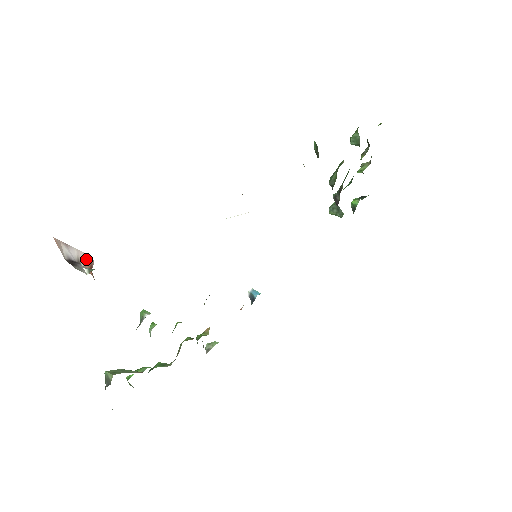
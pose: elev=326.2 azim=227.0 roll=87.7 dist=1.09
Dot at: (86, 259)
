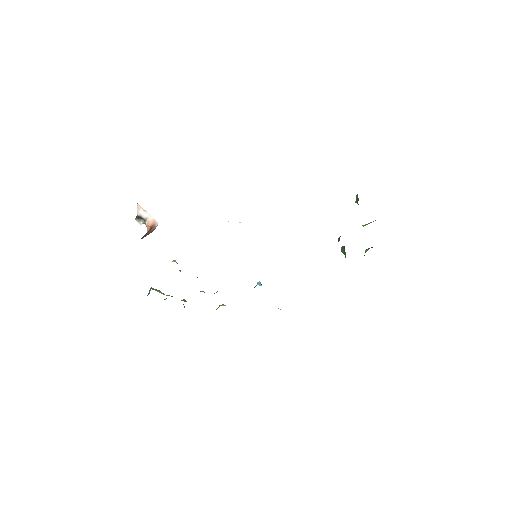
Dot at: (152, 221)
